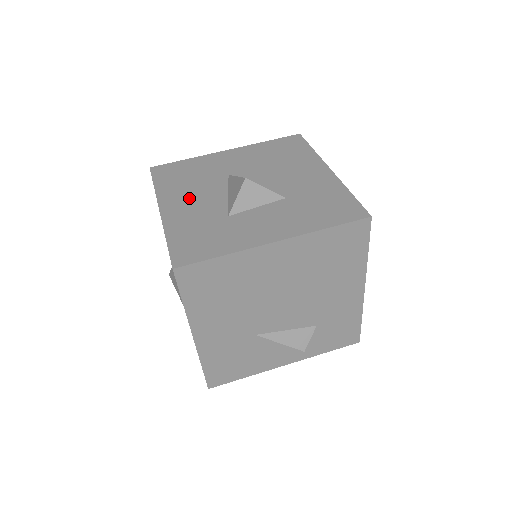
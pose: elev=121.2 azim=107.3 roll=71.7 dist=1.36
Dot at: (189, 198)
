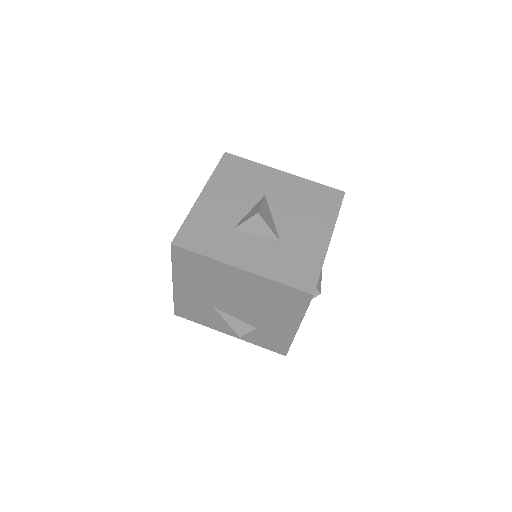
Dot at: (225, 197)
